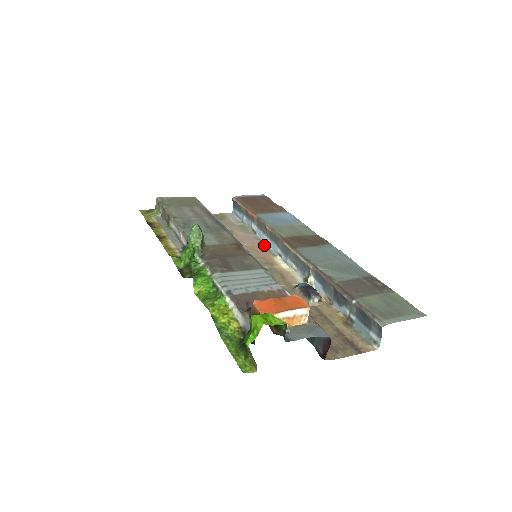
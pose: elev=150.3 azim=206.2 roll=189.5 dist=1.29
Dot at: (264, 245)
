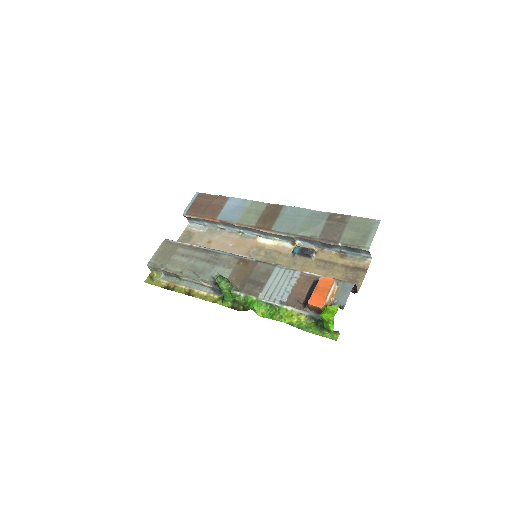
Dot at: (241, 235)
